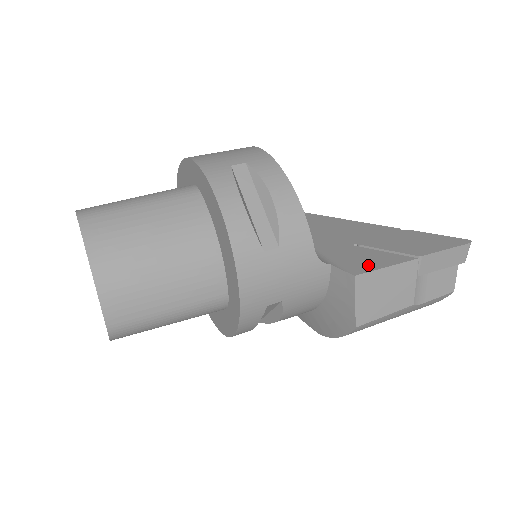
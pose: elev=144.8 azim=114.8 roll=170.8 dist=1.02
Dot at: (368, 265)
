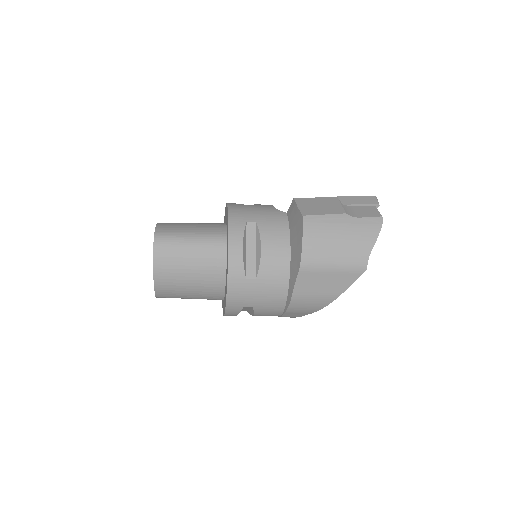
Dot at: occluded
